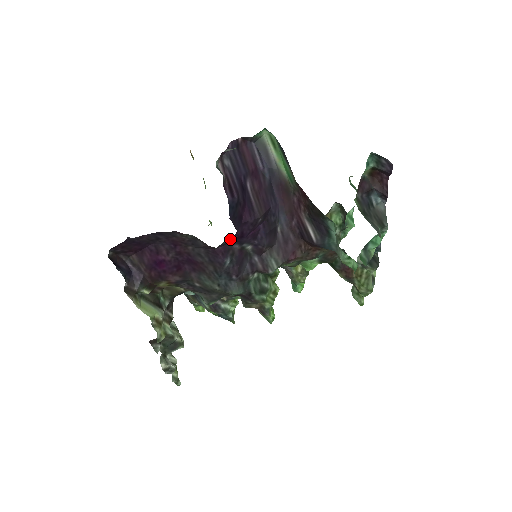
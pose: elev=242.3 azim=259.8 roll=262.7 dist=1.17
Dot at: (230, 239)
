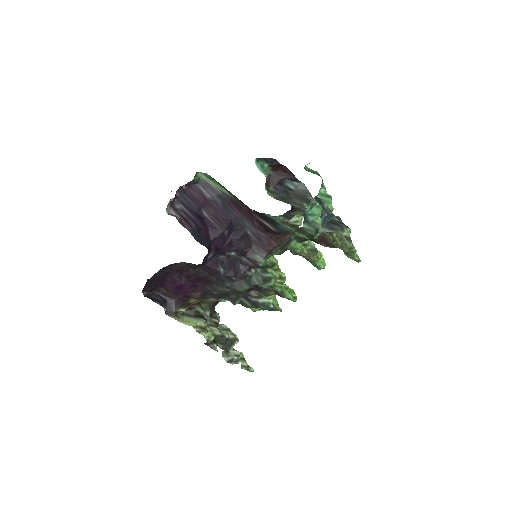
Dot at: (211, 254)
